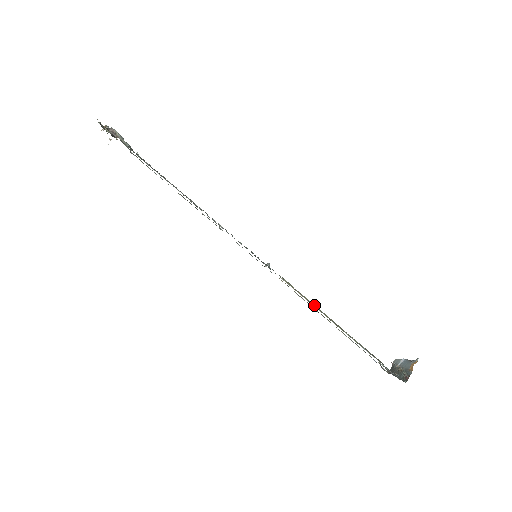
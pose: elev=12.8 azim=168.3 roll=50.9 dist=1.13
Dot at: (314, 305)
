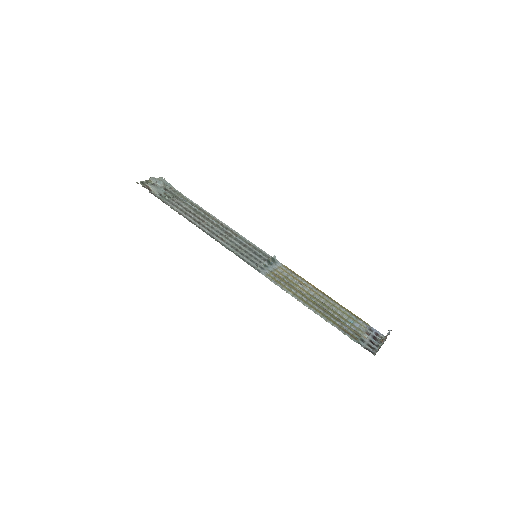
Dot at: (299, 293)
